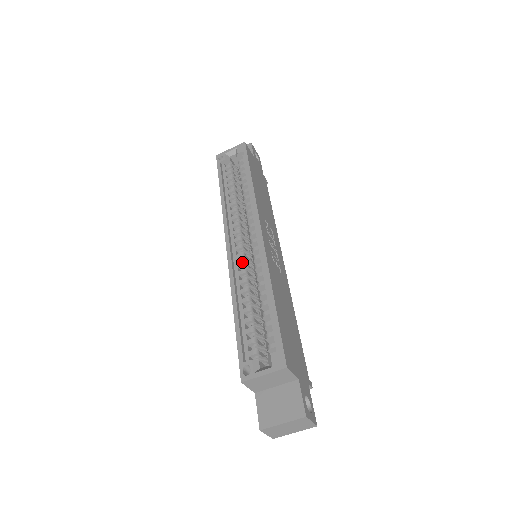
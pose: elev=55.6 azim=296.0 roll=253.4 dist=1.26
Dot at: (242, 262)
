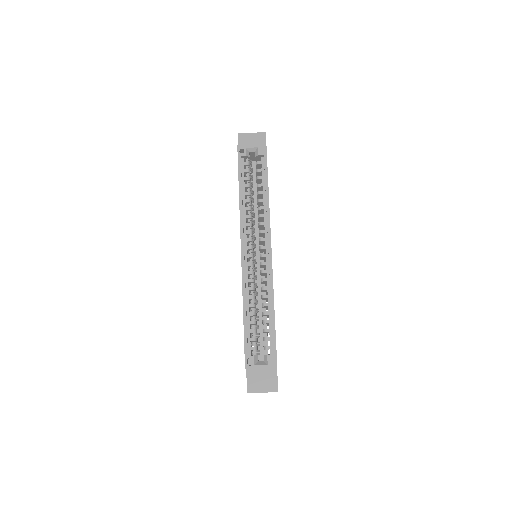
Dot at: (252, 271)
